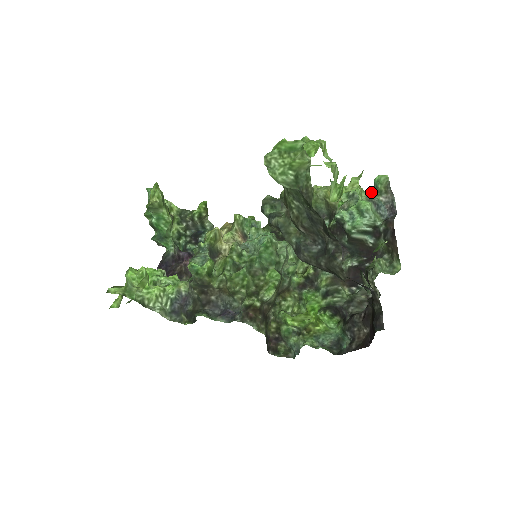
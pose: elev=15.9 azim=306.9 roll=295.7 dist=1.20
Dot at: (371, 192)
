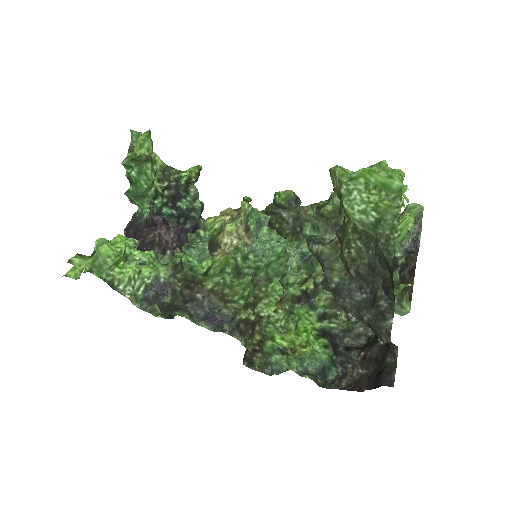
Dot at: occluded
